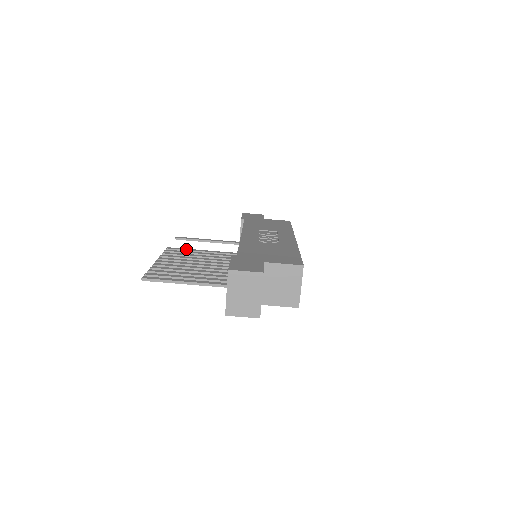
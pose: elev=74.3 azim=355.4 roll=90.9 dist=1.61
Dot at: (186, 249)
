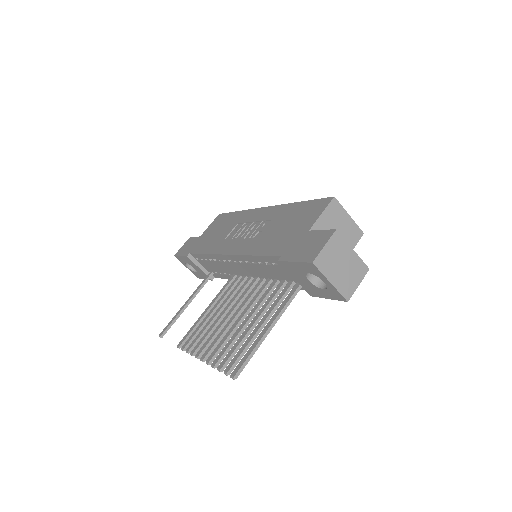
Dot at: (193, 327)
